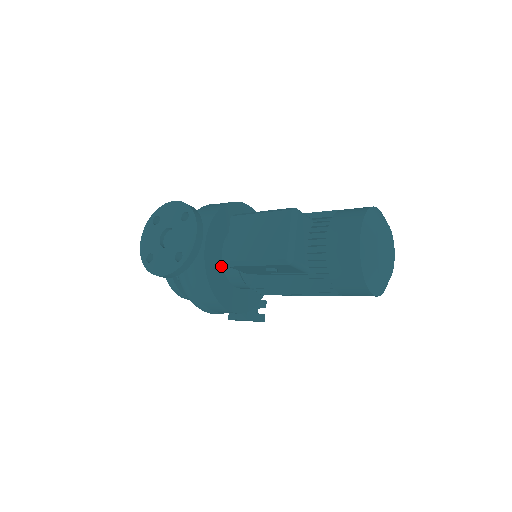
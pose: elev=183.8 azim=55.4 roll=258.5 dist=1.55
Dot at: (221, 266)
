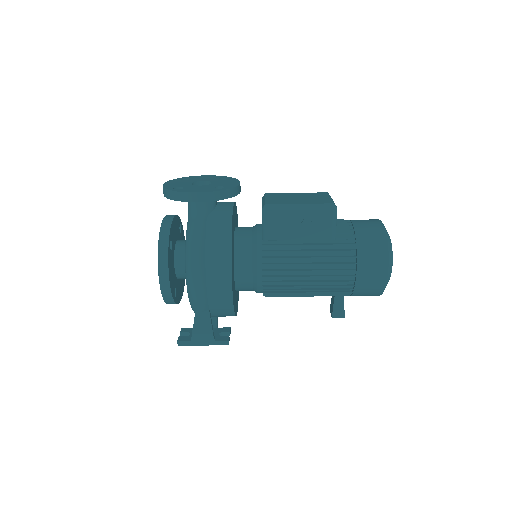
Dot at: (233, 236)
